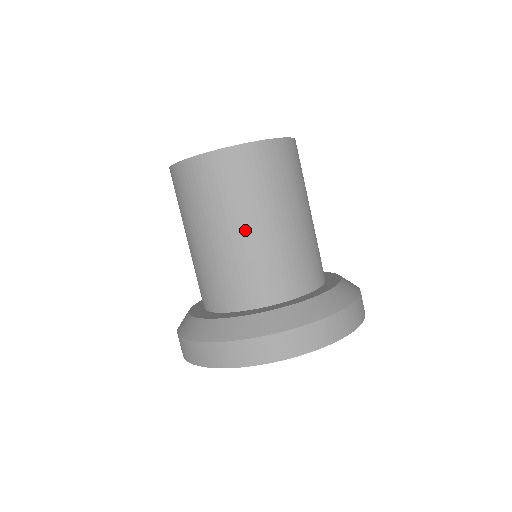
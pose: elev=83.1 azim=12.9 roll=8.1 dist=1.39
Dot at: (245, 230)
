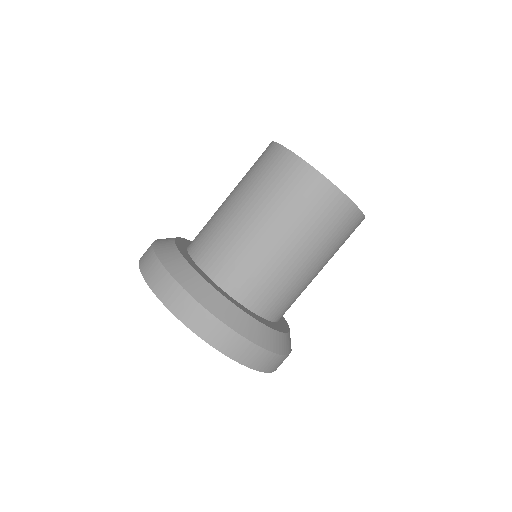
Dot at: (294, 253)
